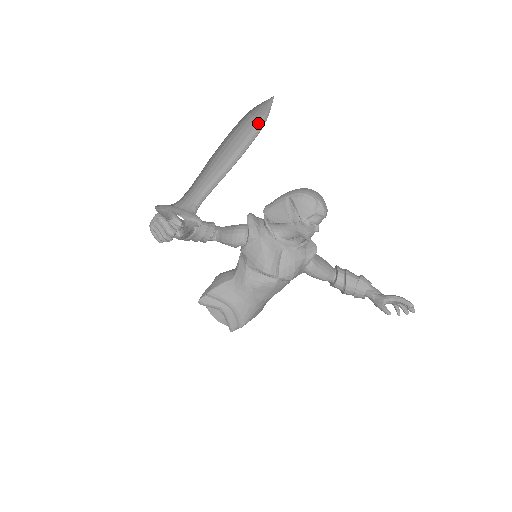
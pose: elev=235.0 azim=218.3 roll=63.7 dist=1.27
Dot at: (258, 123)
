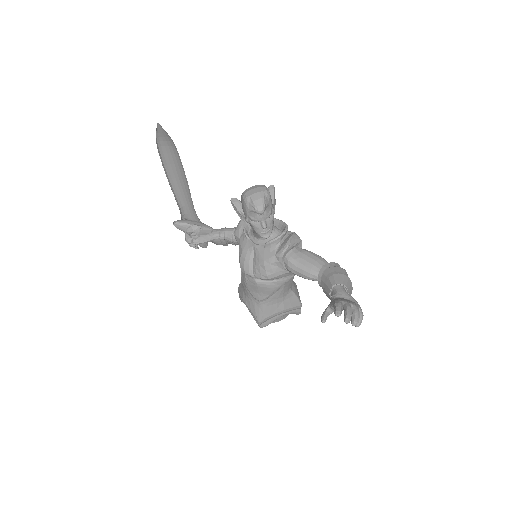
Dot at: (174, 144)
